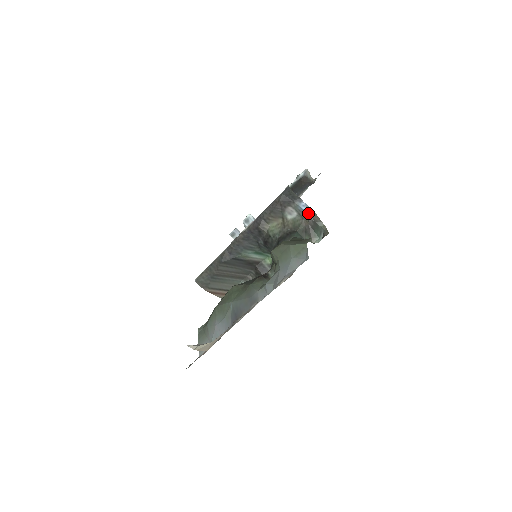
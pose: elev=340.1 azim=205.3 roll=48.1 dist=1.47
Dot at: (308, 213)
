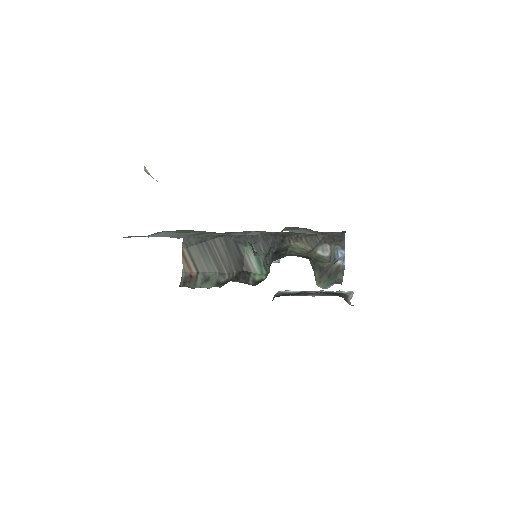
Dot at: (340, 259)
